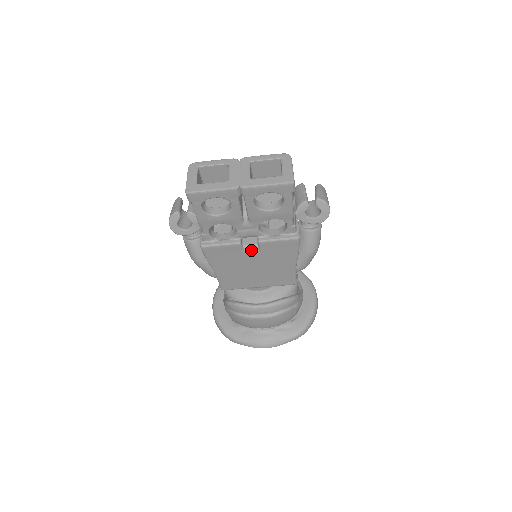
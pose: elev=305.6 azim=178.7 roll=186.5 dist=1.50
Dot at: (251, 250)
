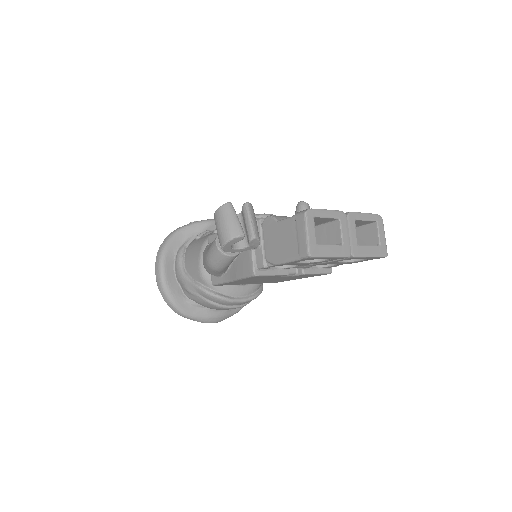
Dot at: (287, 276)
